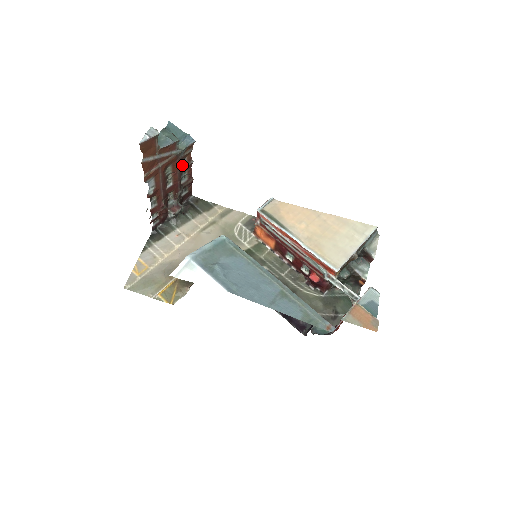
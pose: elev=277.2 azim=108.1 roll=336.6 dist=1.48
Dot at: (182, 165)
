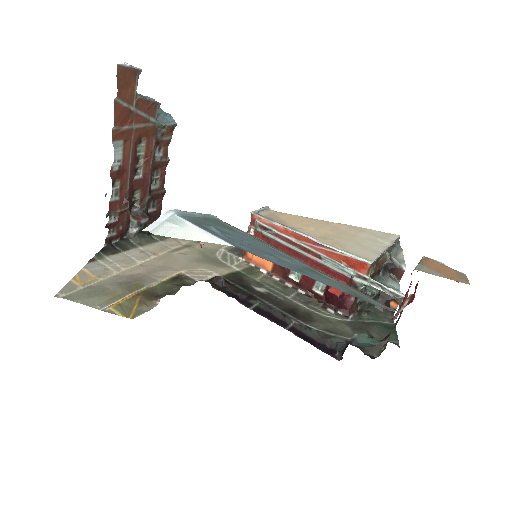
Dot at: (156, 156)
